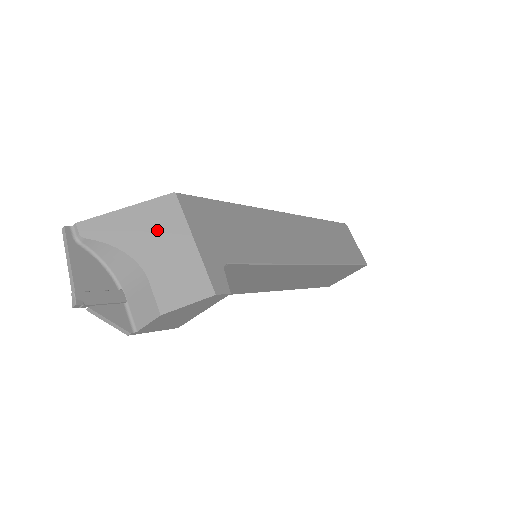
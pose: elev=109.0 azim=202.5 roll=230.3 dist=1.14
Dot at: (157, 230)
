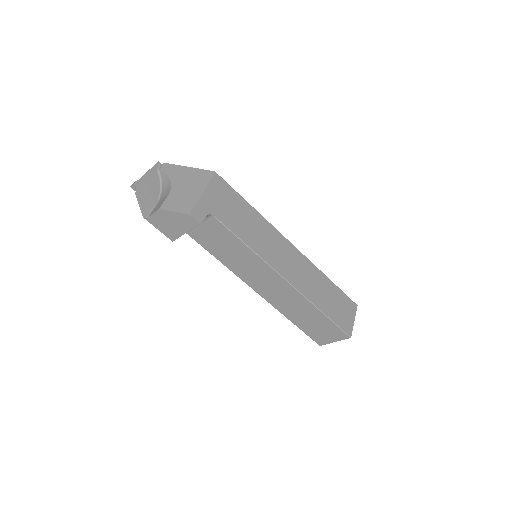
Dot at: (192, 180)
